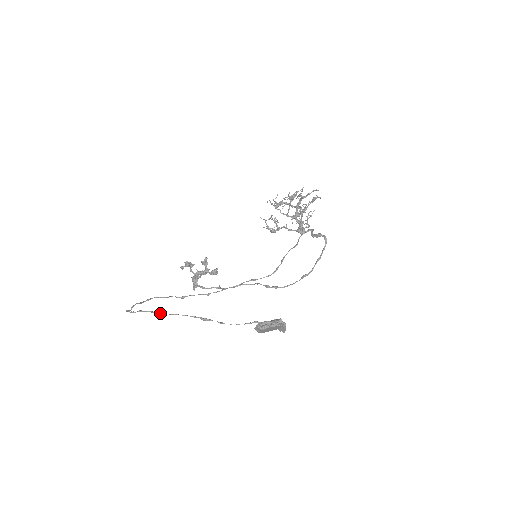
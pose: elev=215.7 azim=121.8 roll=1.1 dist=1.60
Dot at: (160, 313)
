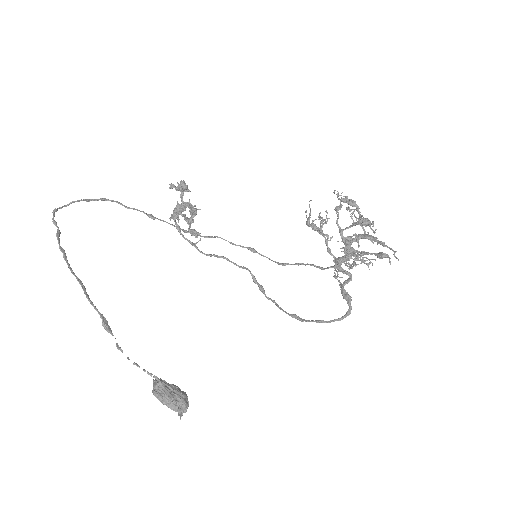
Dot at: (69, 267)
